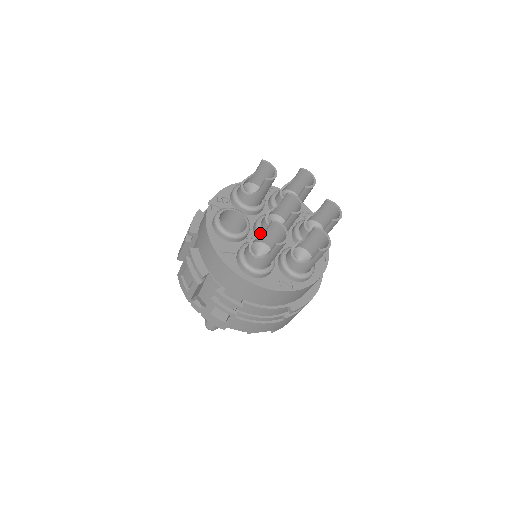
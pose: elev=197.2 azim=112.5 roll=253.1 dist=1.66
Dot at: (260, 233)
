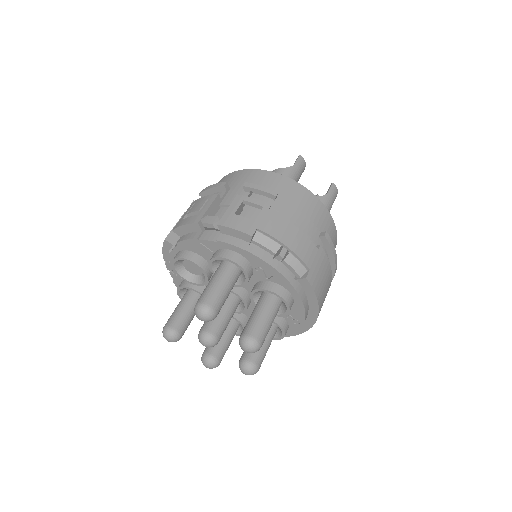
Dot at: occluded
